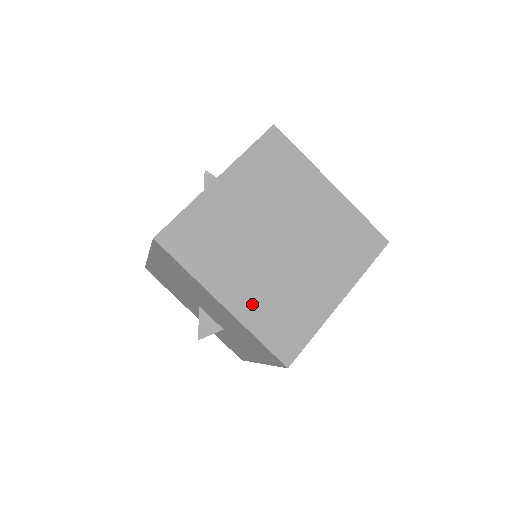
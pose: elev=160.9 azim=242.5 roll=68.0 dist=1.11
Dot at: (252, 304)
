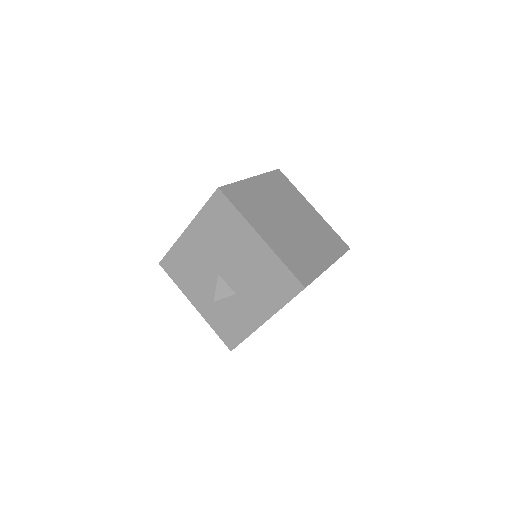
Dot at: (279, 245)
